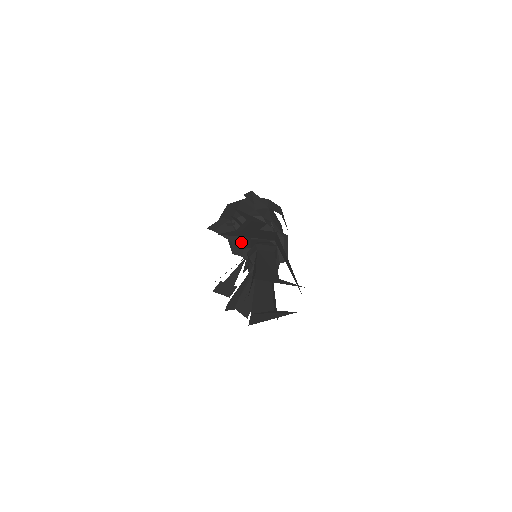
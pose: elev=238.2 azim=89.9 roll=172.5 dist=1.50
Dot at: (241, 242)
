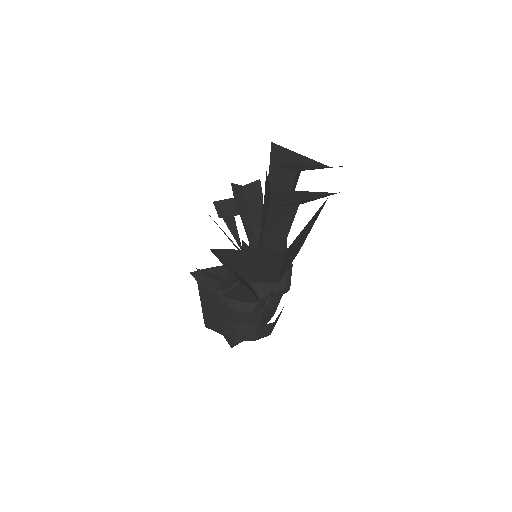
Dot at: (240, 244)
